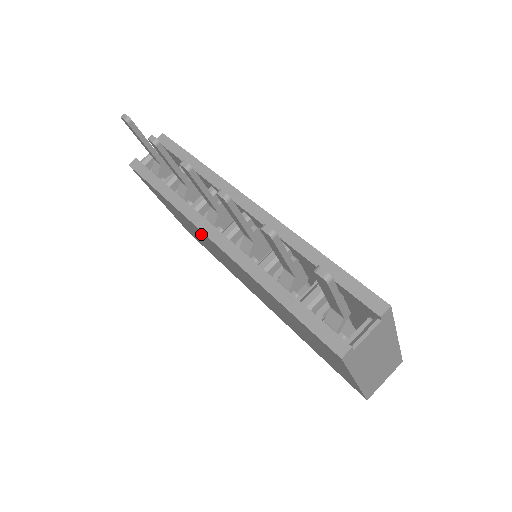
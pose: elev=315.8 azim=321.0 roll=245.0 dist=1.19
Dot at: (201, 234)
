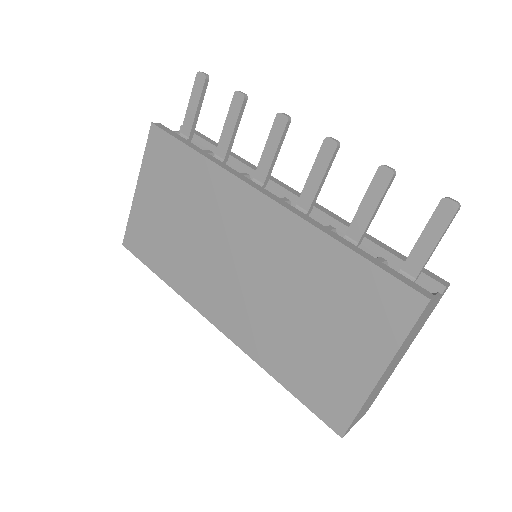
Dot at: (228, 201)
